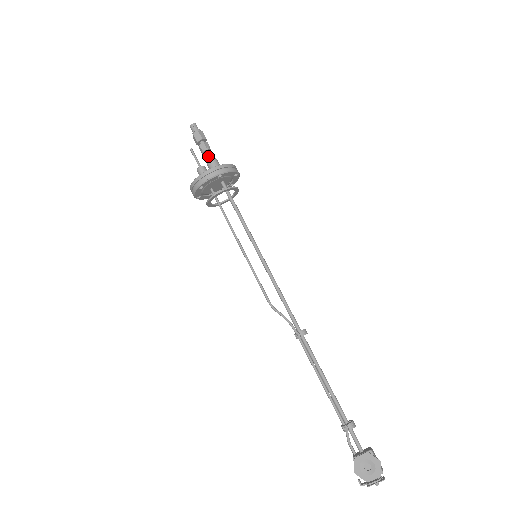
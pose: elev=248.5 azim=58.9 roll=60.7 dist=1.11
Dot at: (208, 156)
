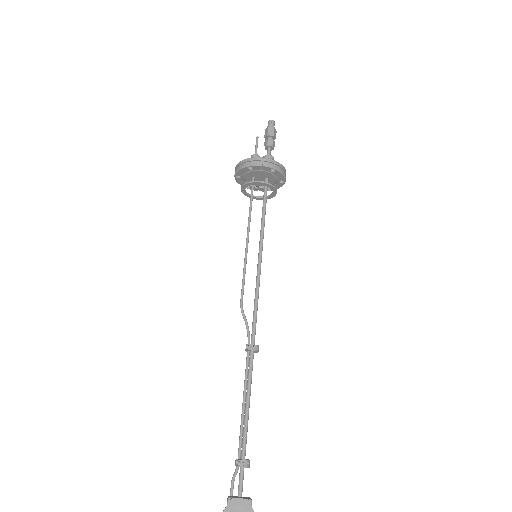
Dot at: (269, 152)
